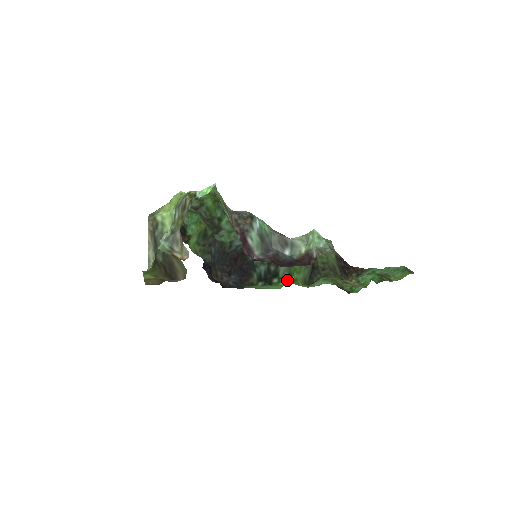
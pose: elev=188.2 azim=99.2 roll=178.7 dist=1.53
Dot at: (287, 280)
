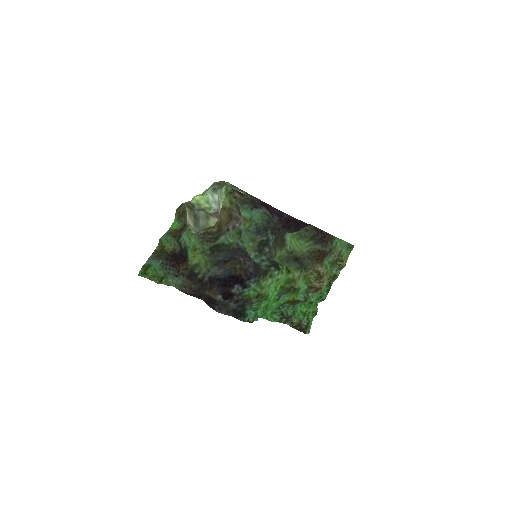
Dot at: (286, 268)
